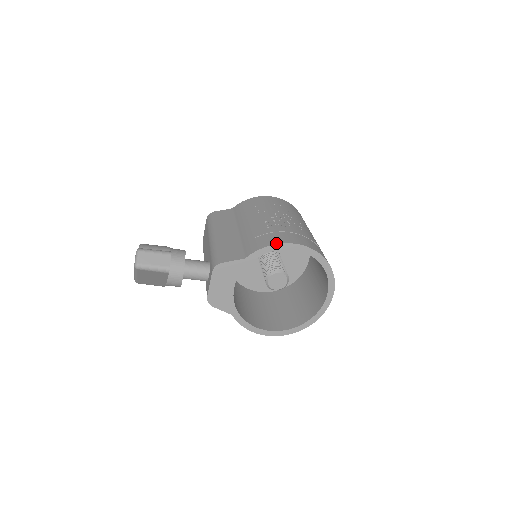
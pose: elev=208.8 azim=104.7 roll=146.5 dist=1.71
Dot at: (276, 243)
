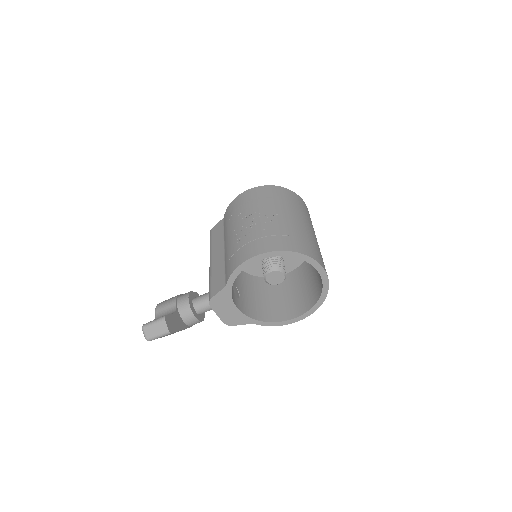
Dot at: (240, 264)
